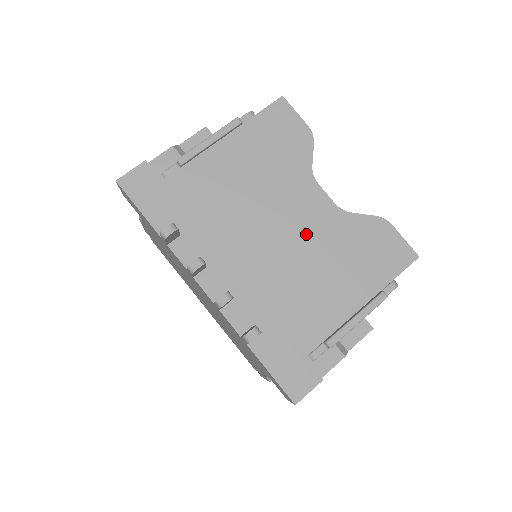
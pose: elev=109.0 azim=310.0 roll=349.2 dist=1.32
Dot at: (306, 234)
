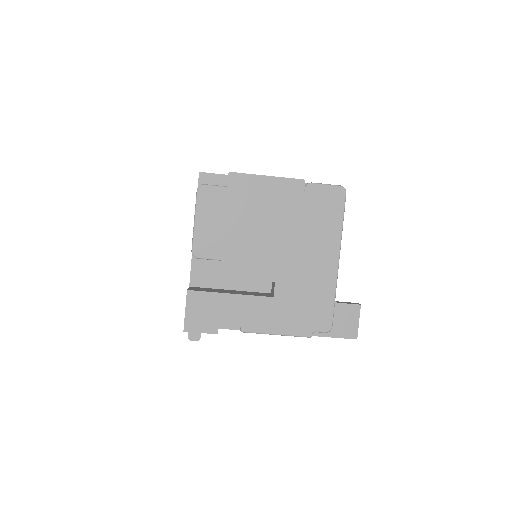
Dot at: occluded
